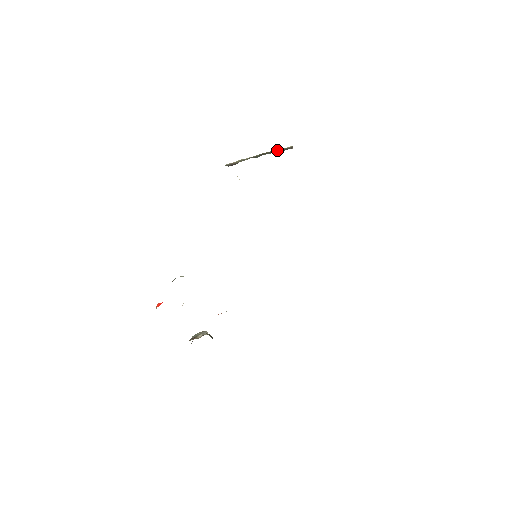
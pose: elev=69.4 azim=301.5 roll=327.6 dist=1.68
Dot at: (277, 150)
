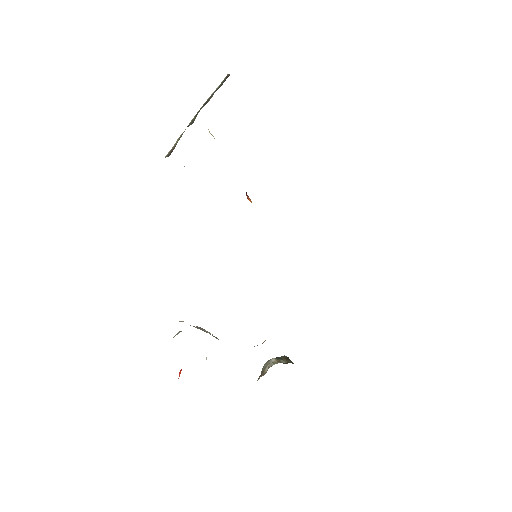
Dot at: (212, 93)
